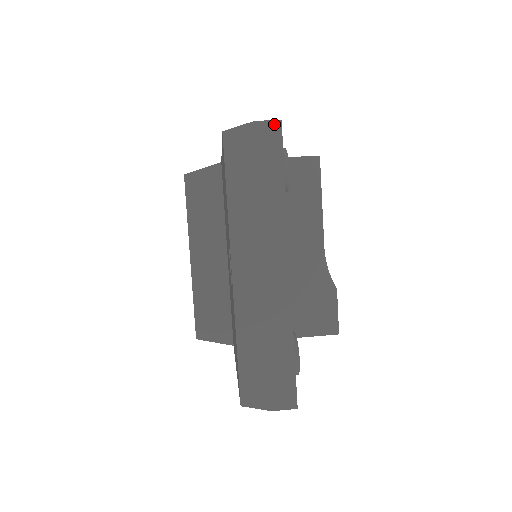
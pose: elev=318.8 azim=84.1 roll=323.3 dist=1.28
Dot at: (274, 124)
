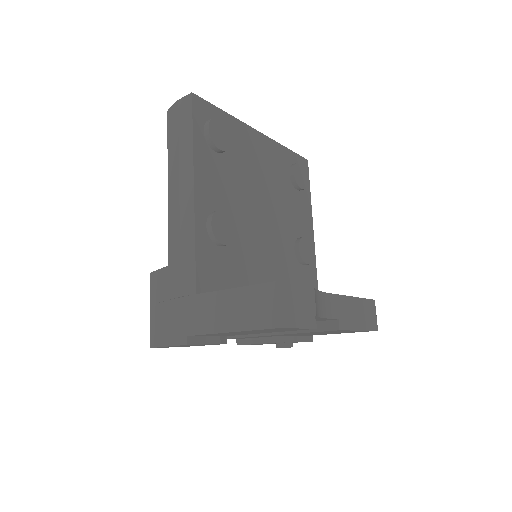
Dot at: occluded
